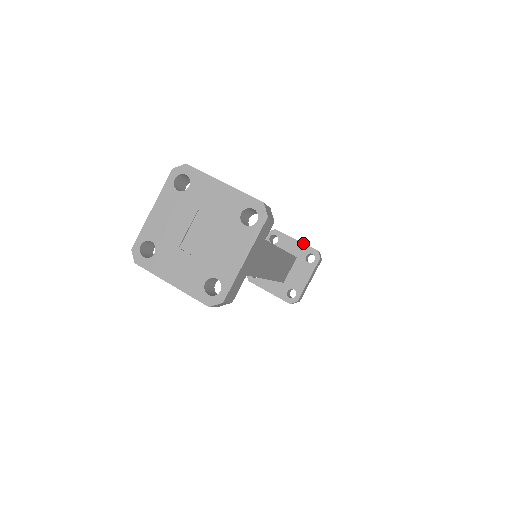
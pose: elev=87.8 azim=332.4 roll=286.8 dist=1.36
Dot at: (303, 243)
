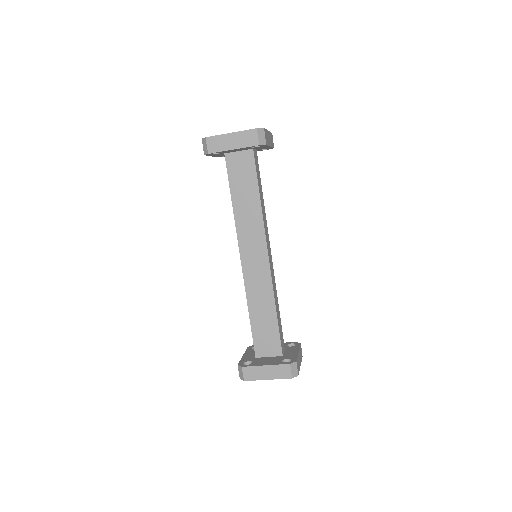
Dot at: occluded
